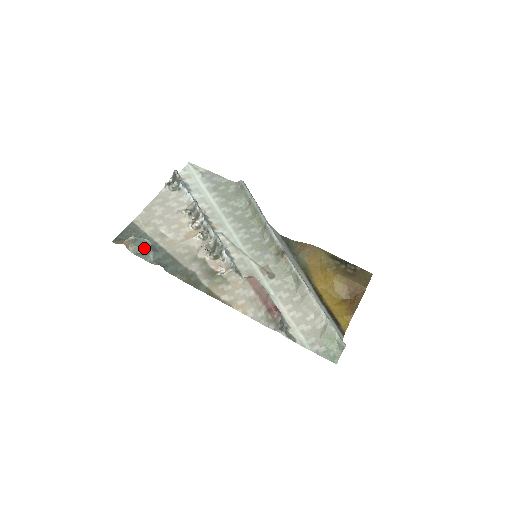
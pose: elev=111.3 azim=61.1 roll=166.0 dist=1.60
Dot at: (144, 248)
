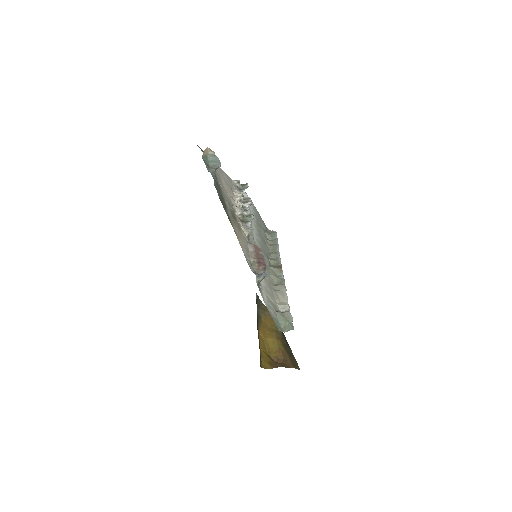
Dot at: (212, 164)
